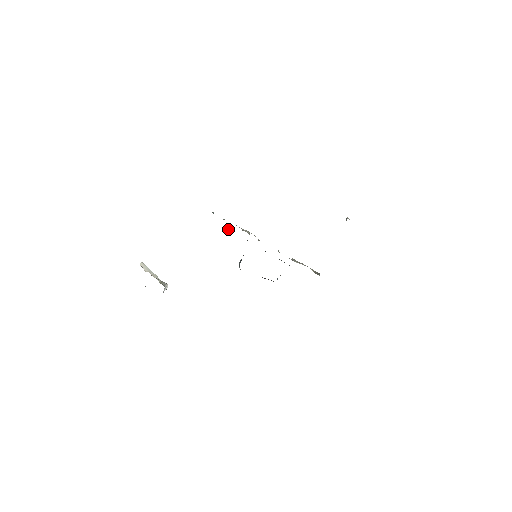
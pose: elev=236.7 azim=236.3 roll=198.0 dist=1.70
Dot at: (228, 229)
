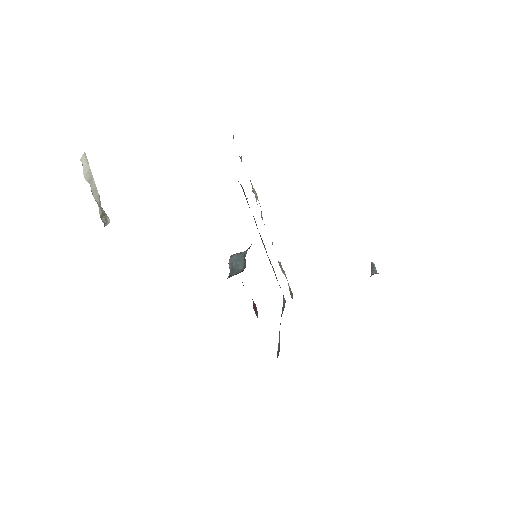
Dot at: occluded
